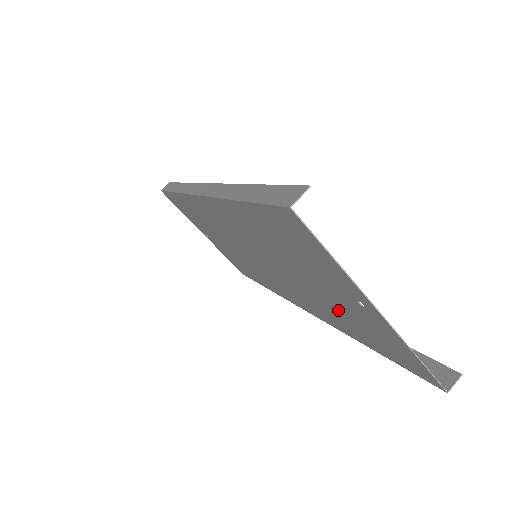
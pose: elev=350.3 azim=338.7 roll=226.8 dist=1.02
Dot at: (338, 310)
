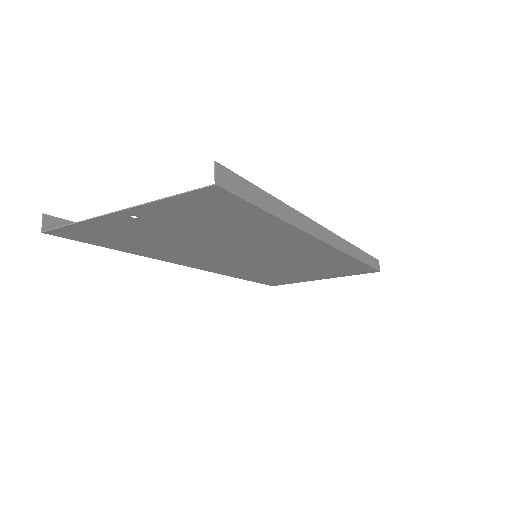
Dot at: (216, 228)
